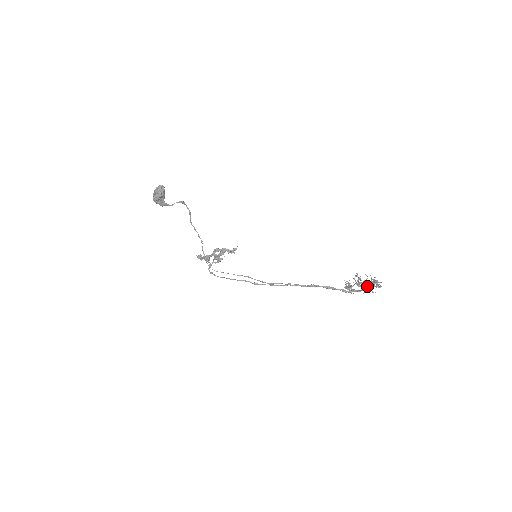
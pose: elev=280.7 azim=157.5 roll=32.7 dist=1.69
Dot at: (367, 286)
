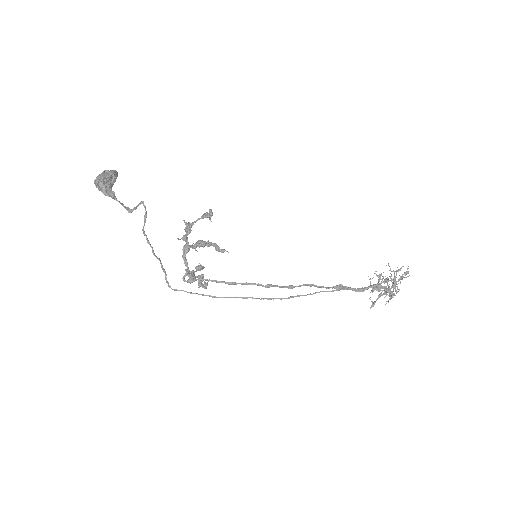
Dot at: (397, 270)
